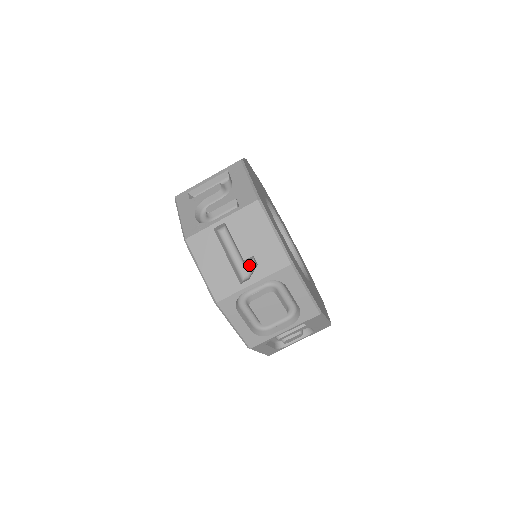
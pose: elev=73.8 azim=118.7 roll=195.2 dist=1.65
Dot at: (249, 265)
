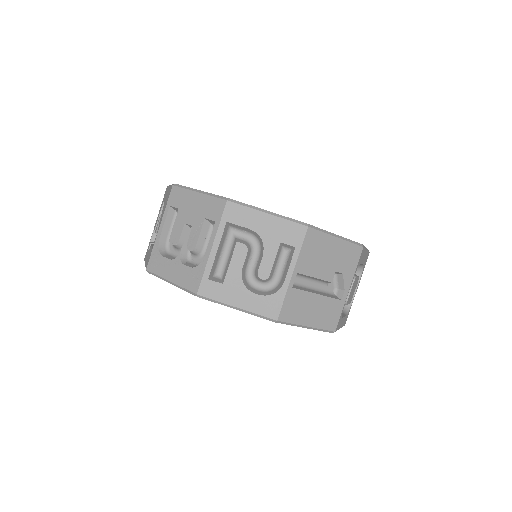
Dot at: occluded
